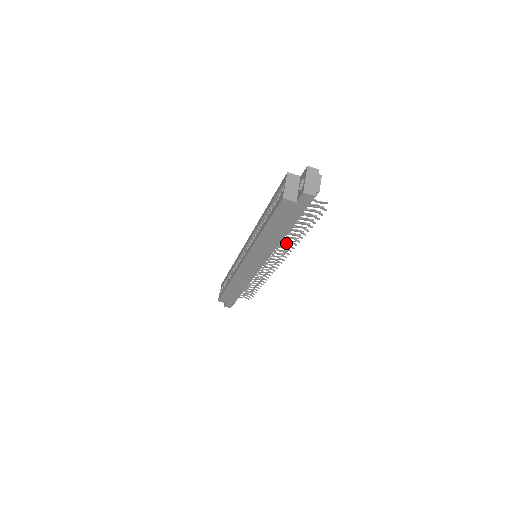
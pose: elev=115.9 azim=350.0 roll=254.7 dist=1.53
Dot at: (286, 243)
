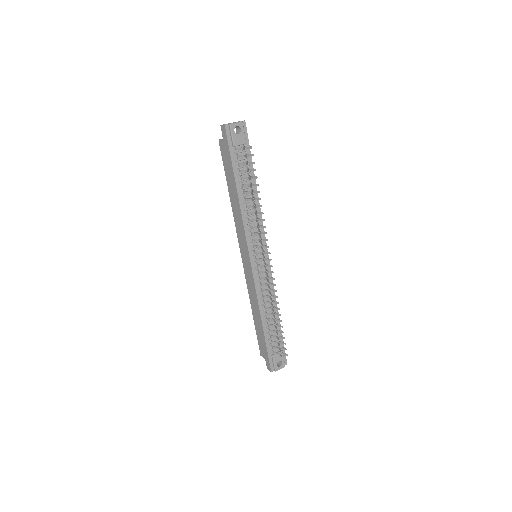
Dot at: (256, 219)
